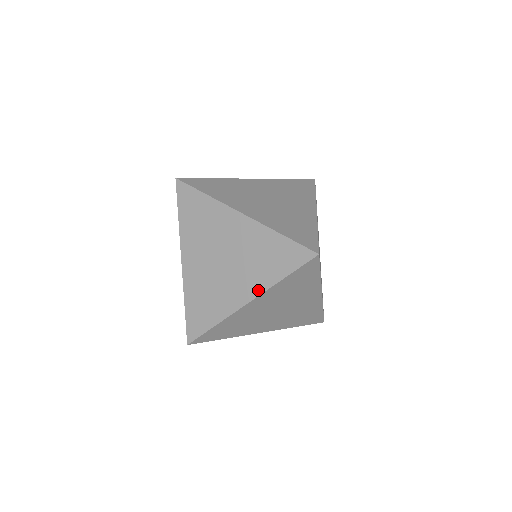
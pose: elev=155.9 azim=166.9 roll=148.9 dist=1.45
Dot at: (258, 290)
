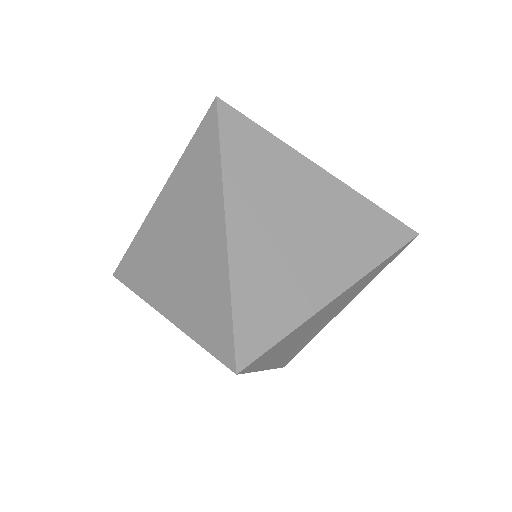
Dot at: (354, 275)
